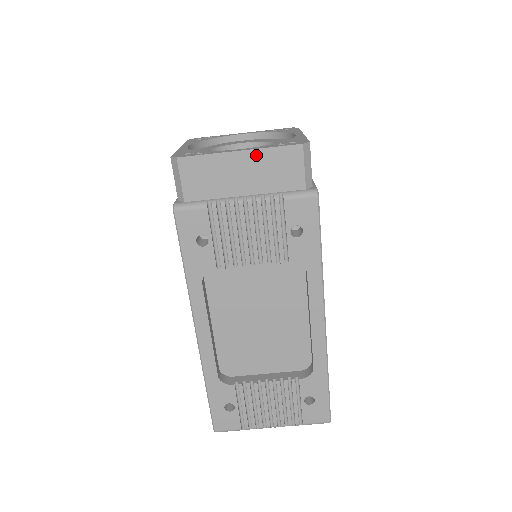
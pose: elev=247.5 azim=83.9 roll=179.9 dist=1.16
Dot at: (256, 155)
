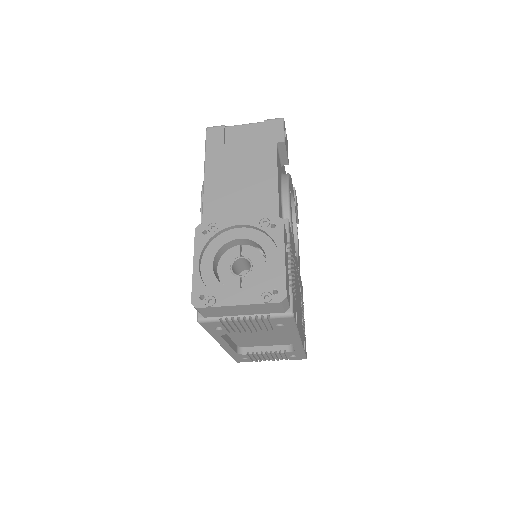
Dot at: (250, 306)
